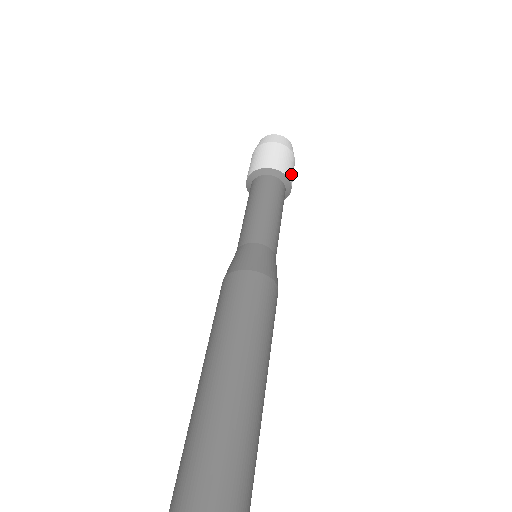
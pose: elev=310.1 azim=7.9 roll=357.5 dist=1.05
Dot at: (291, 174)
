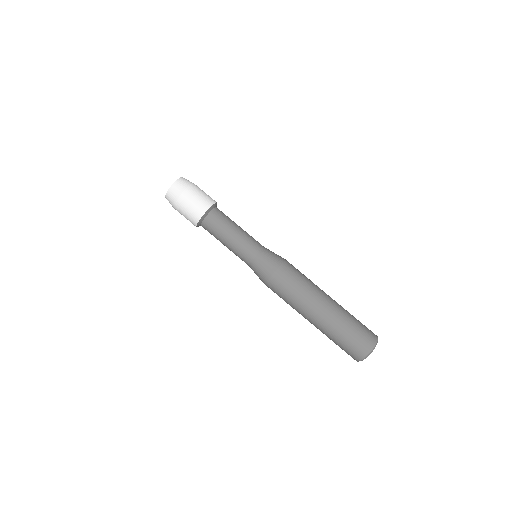
Dot at: occluded
